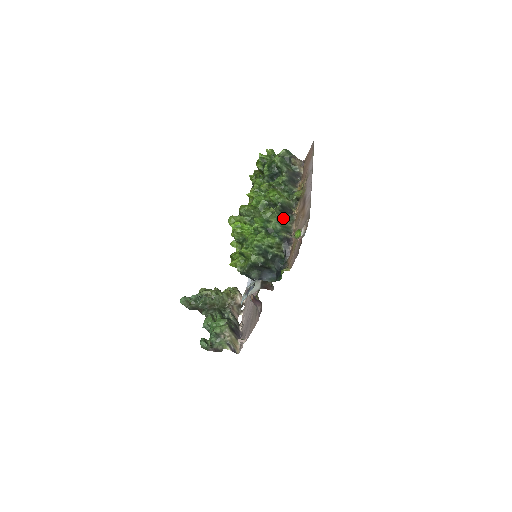
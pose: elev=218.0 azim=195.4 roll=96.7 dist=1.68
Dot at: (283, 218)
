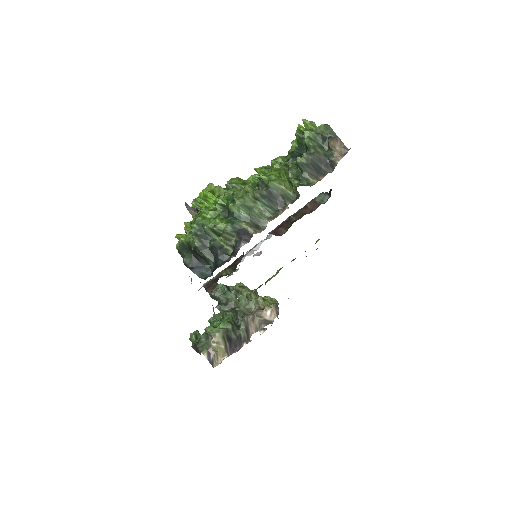
Dot at: (259, 206)
